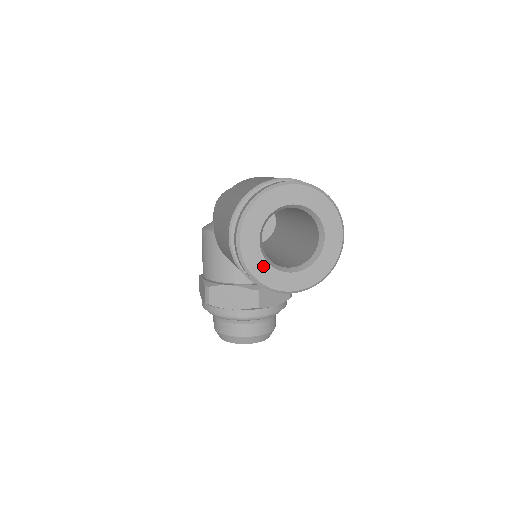
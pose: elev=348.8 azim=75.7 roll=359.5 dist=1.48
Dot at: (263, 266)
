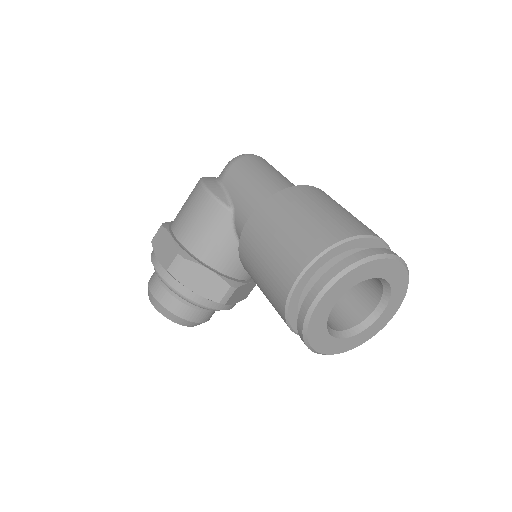
Dot at: (321, 325)
